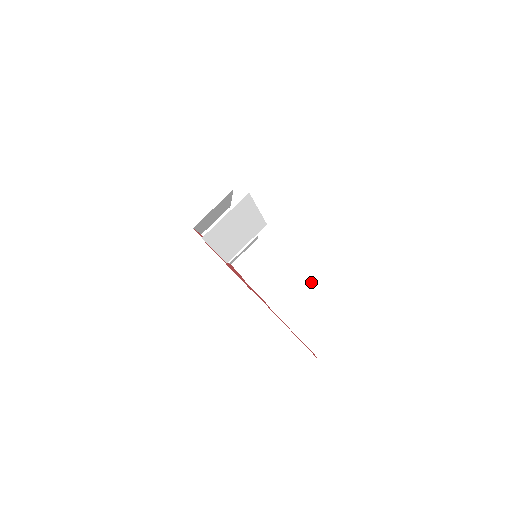
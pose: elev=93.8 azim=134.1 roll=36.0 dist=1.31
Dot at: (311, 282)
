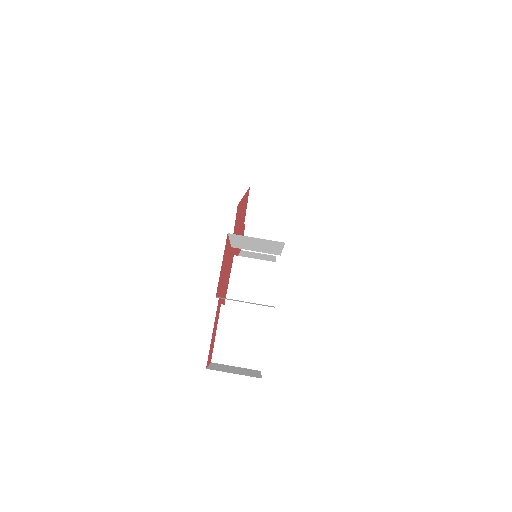
Dot at: (260, 319)
